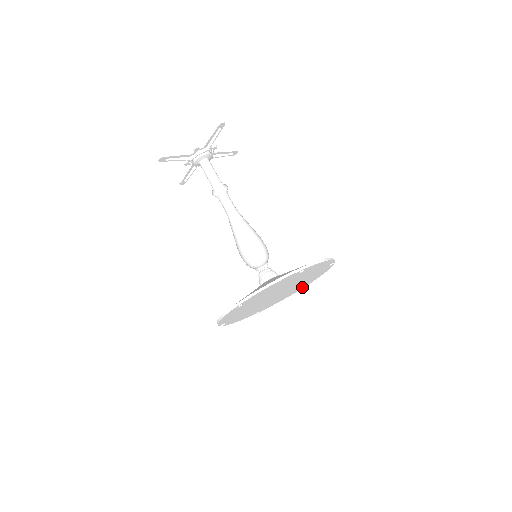
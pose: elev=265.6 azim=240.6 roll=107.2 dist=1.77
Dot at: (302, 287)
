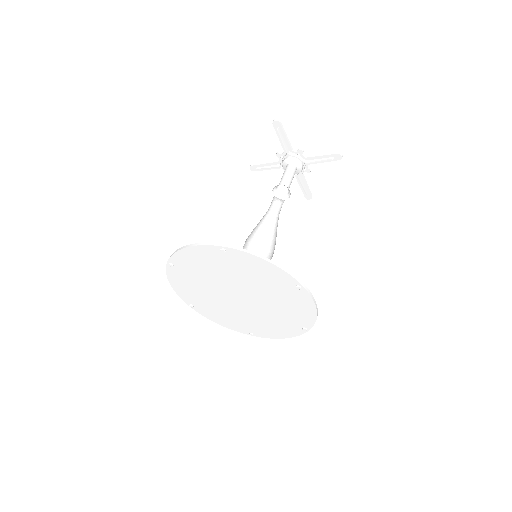
Dot at: (247, 331)
